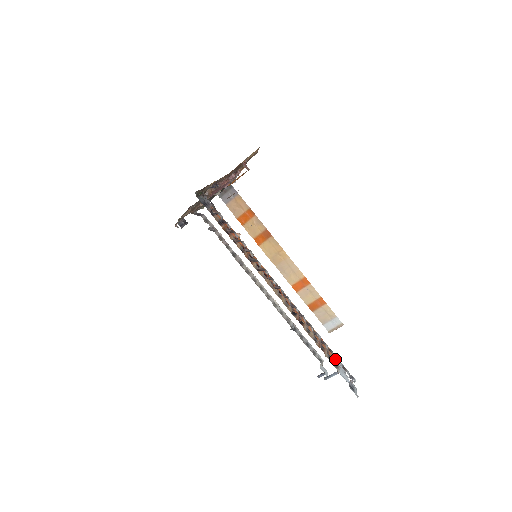
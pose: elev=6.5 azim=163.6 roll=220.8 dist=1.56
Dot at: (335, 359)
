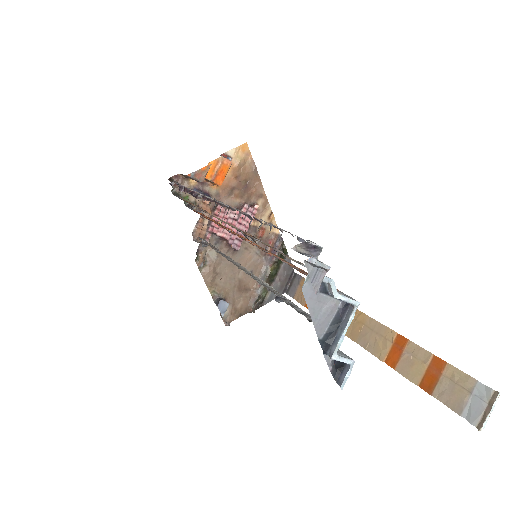
Dot at: occluded
